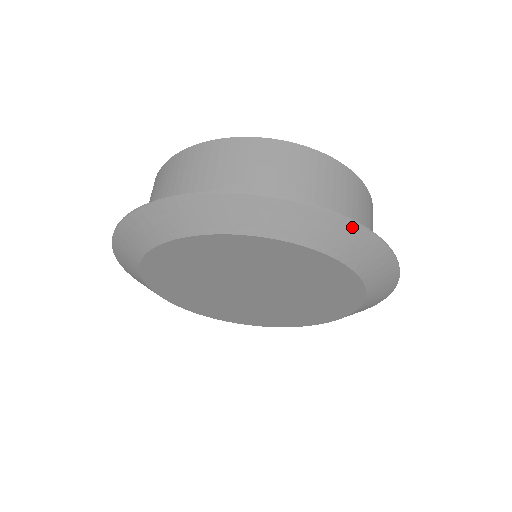
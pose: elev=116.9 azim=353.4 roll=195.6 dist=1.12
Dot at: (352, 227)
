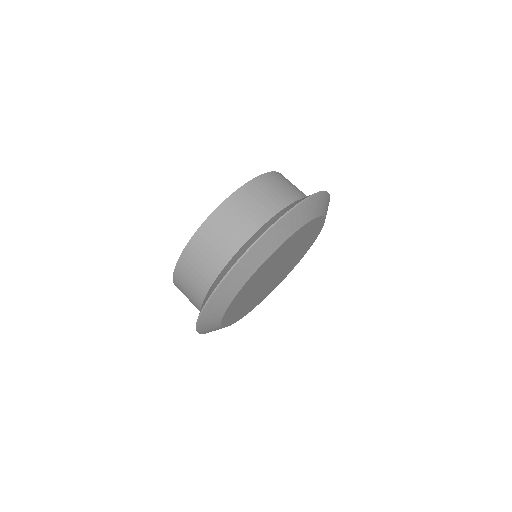
Dot at: (295, 210)
